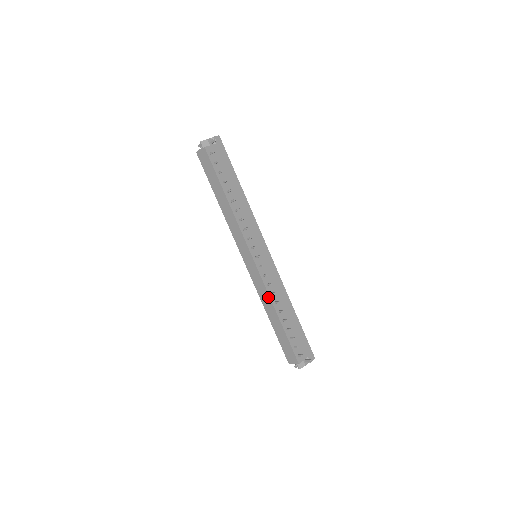
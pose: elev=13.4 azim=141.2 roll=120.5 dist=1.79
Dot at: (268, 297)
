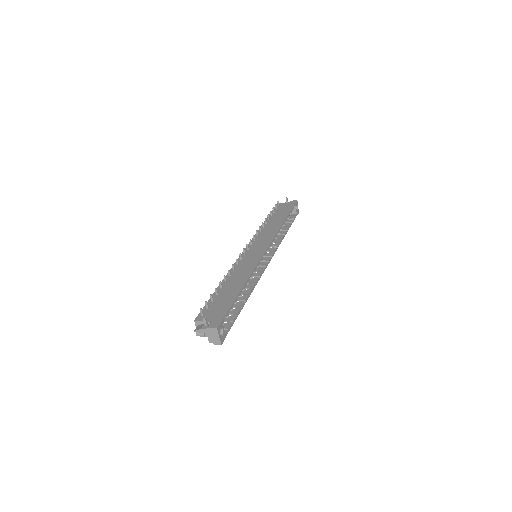
Dot at: occluded
